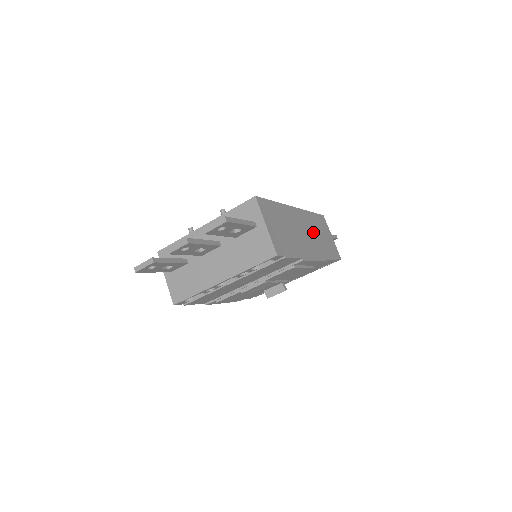
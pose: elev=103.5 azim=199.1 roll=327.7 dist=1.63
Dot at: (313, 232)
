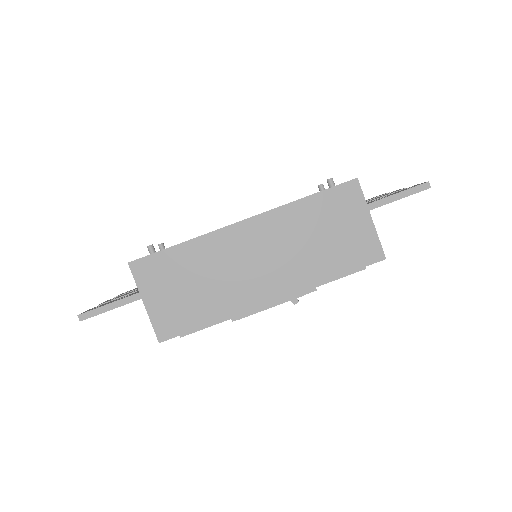
Dot at: (292, 245)
